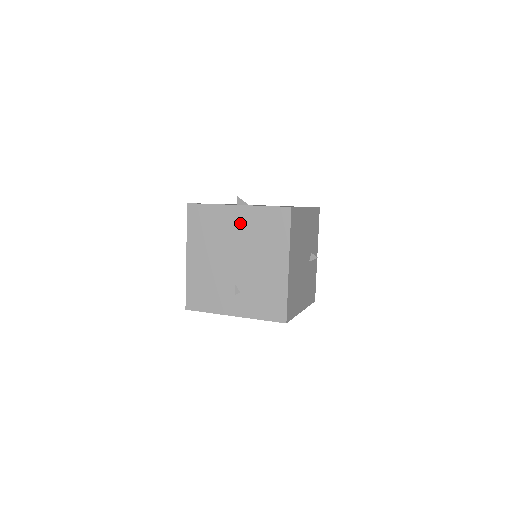
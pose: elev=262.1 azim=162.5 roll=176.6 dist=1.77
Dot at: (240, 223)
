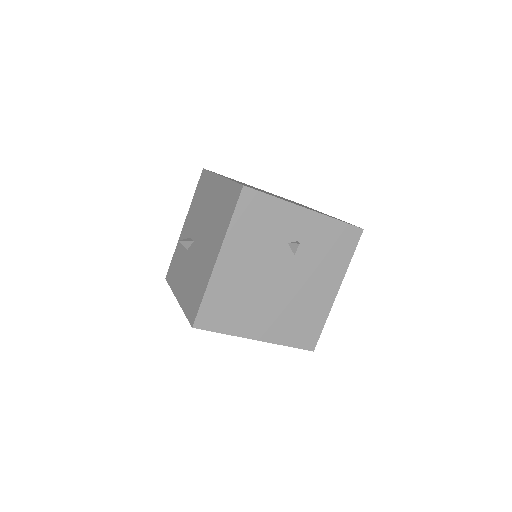
Dot at: occluded
